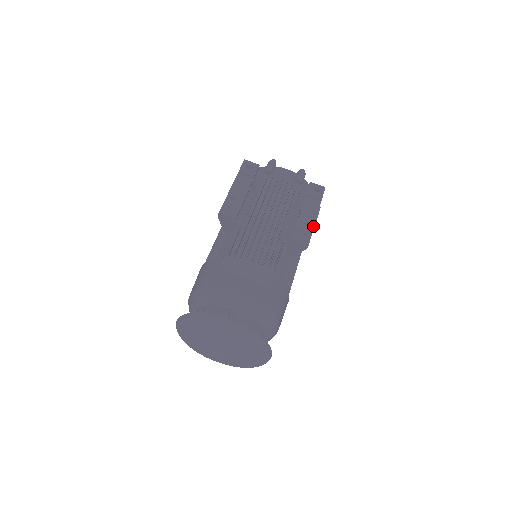
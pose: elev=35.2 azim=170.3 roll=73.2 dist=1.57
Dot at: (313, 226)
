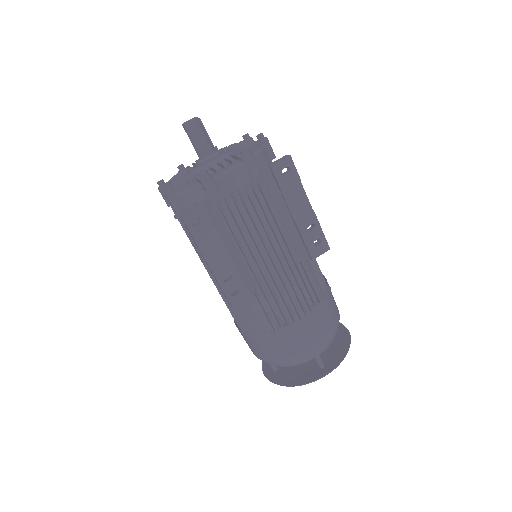
Dot at: (318, 224)
